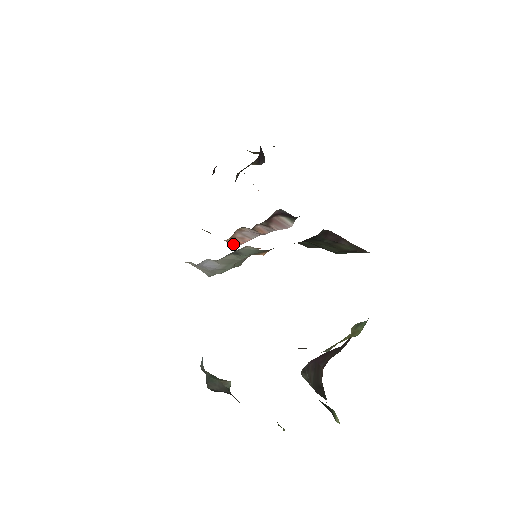
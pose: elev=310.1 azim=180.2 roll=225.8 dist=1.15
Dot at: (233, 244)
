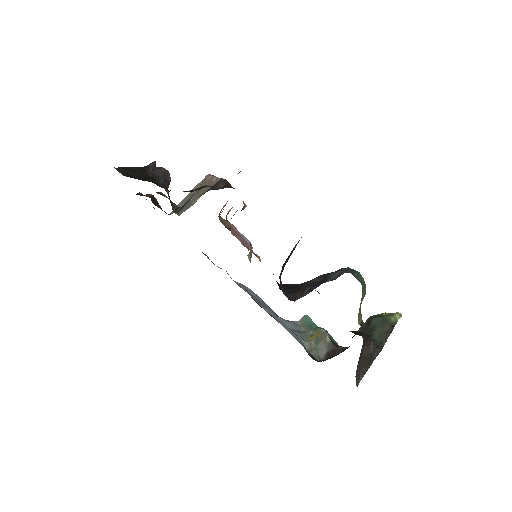
Dot at: occluded
